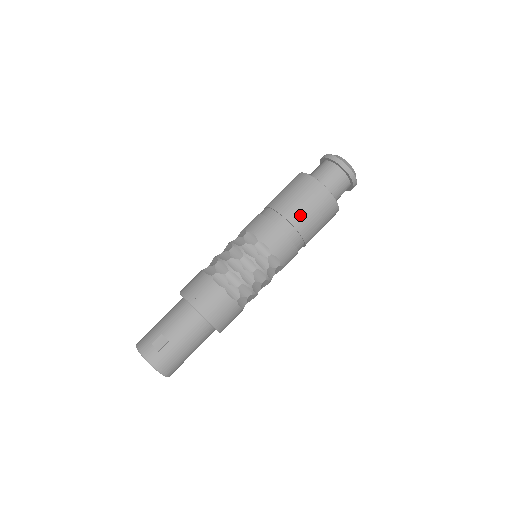
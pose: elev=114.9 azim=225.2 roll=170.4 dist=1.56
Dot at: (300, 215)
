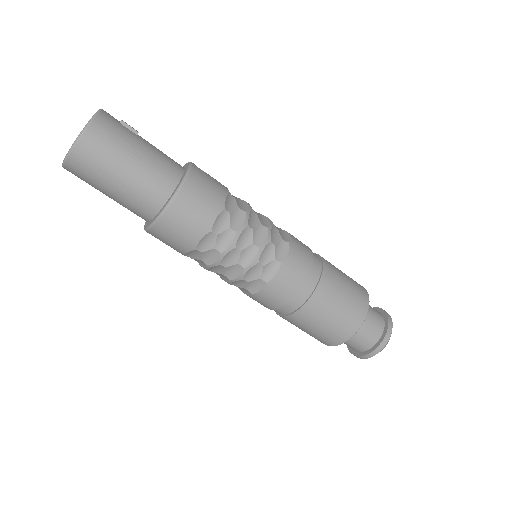
Dot at: (334, 270)
